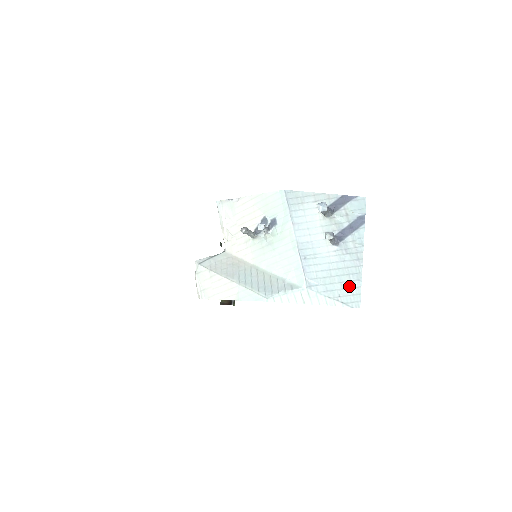
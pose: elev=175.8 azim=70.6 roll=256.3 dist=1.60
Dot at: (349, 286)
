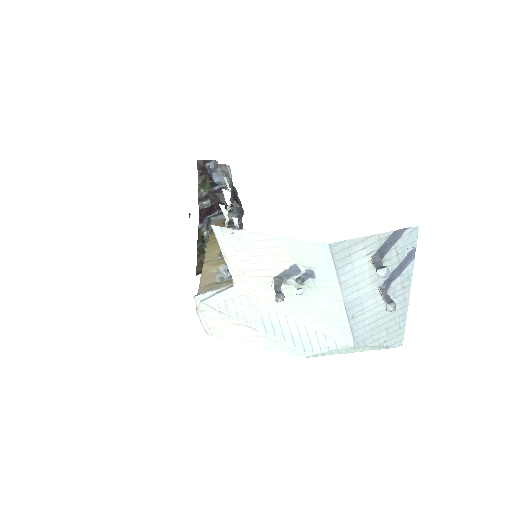
Dot at: (394, 329)
